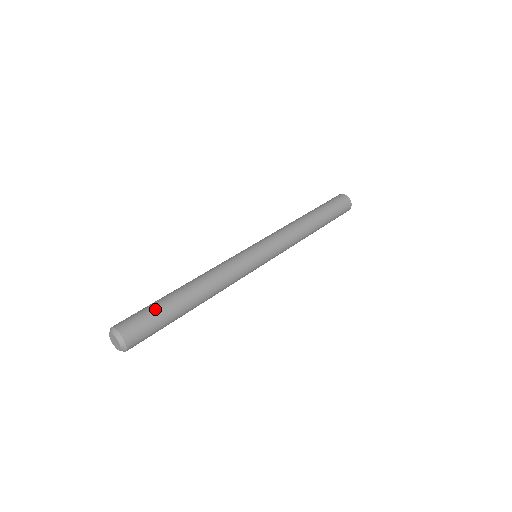
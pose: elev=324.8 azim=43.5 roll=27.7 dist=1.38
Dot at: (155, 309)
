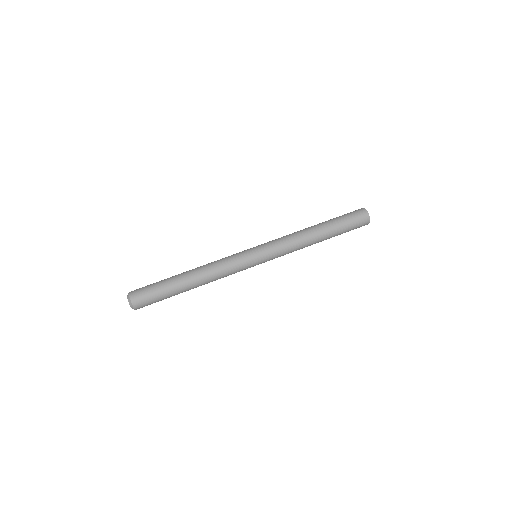
Dot at: (162, 296)
